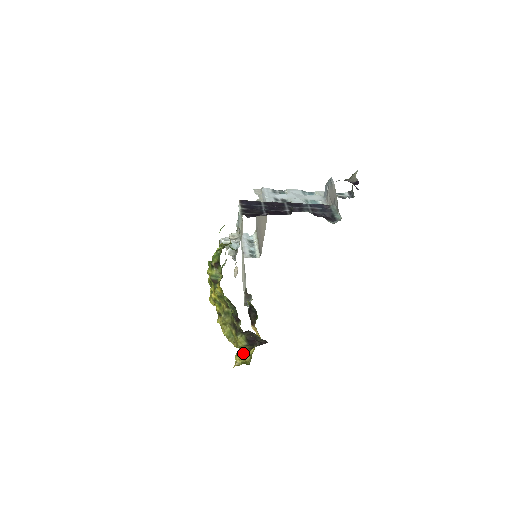
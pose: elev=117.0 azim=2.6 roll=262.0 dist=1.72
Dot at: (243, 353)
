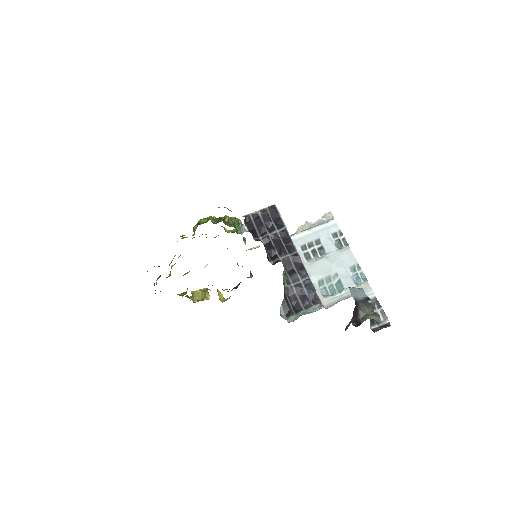
Dot at: (203, 293)
